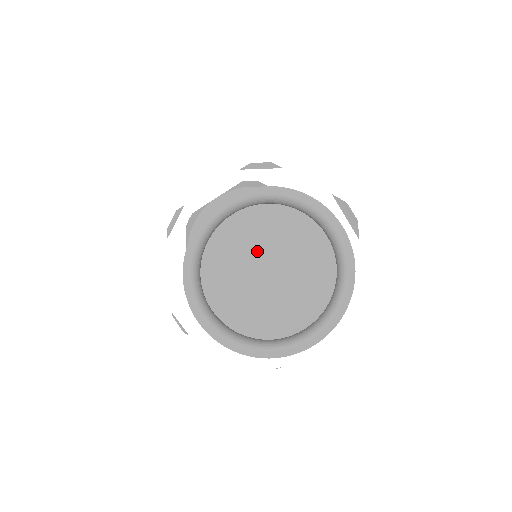
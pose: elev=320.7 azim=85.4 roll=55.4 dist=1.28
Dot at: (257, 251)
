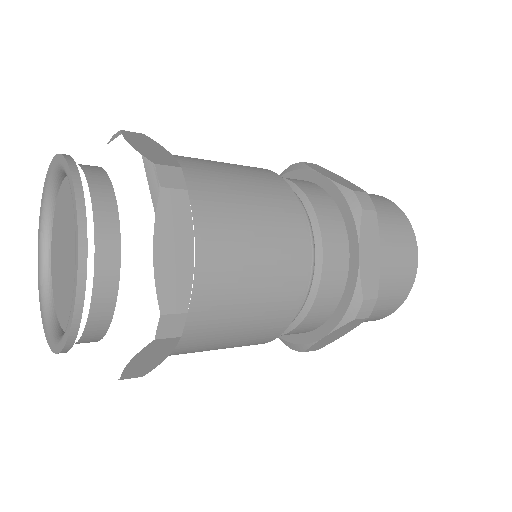
Dot at: (64, 229)
